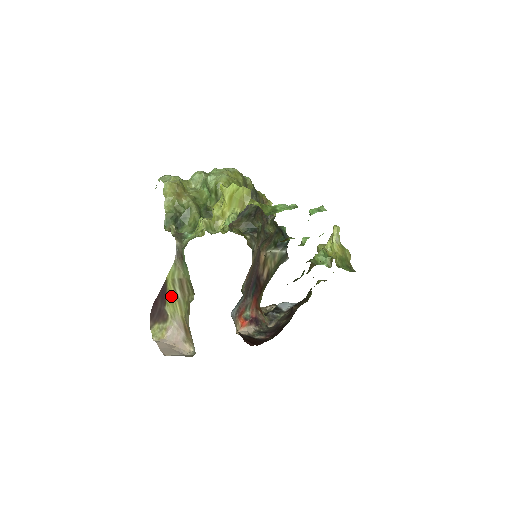
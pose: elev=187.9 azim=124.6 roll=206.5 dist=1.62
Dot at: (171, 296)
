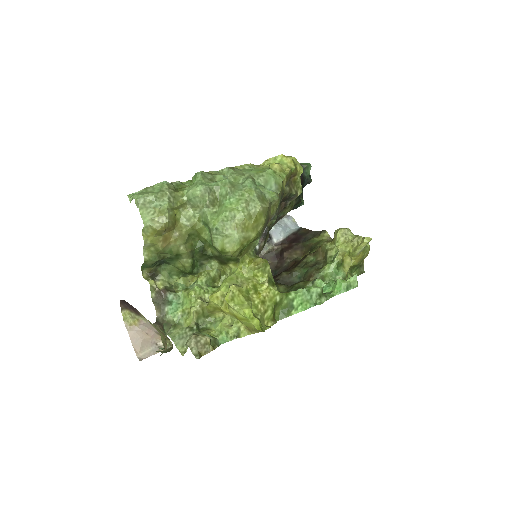
Dot at: occluded
